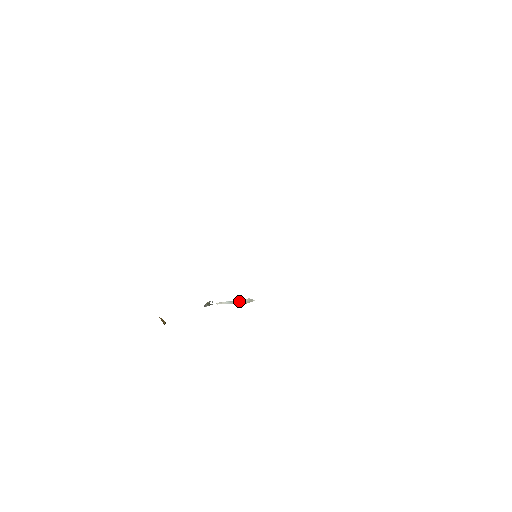
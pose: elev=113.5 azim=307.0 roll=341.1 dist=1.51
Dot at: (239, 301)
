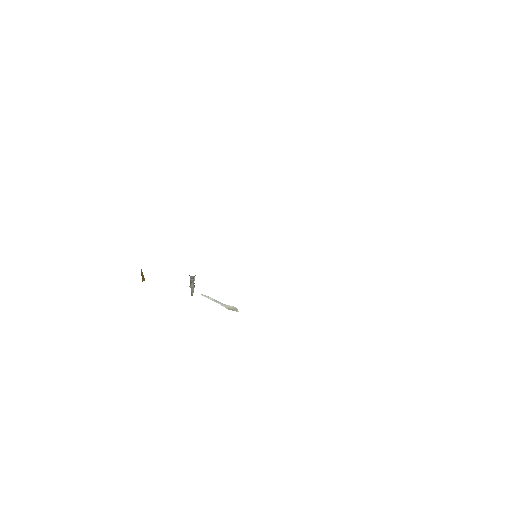
Dot at: (224, 304)
